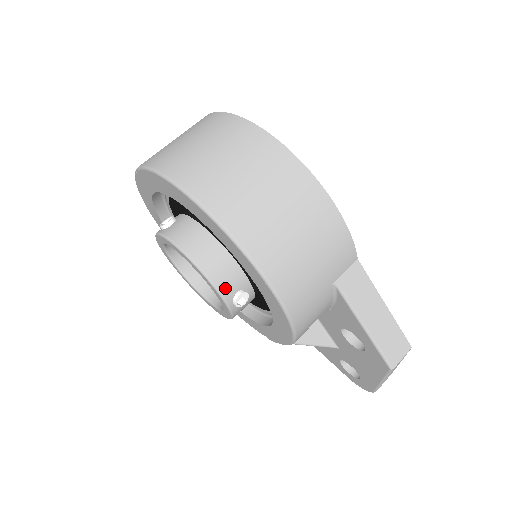
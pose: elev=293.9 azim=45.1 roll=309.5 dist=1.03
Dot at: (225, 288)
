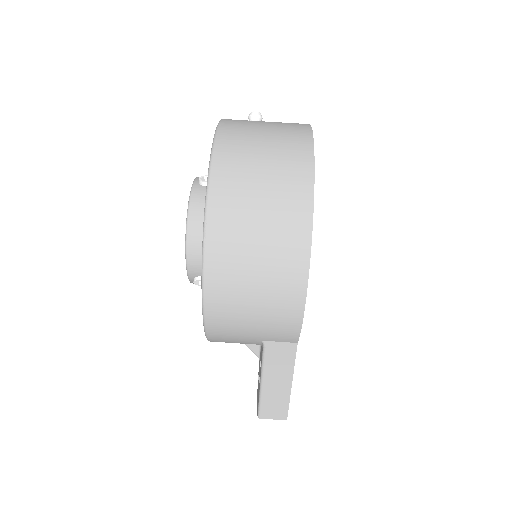
Dot at: (194, 267)
